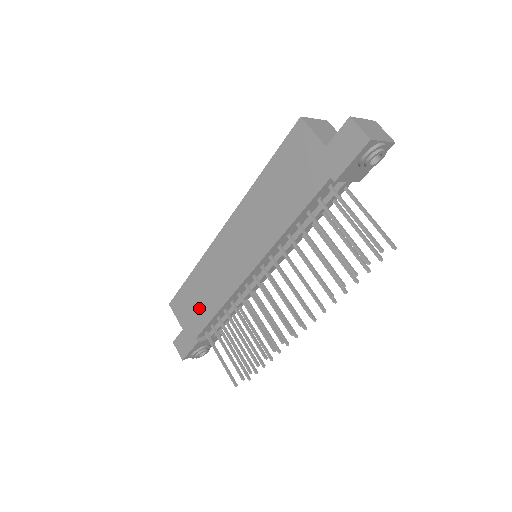
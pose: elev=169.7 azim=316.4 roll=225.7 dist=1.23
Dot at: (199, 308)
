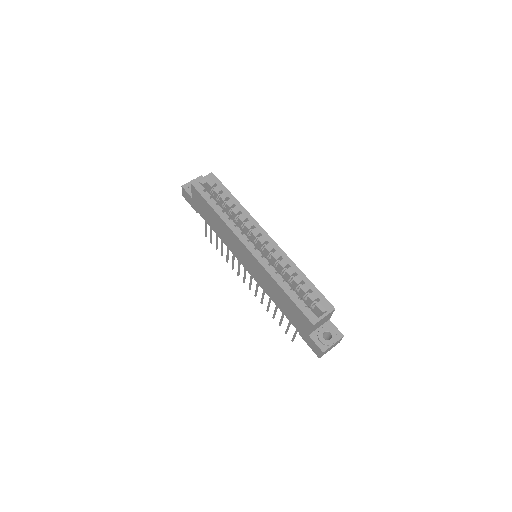
Dot at: (208, 218)
